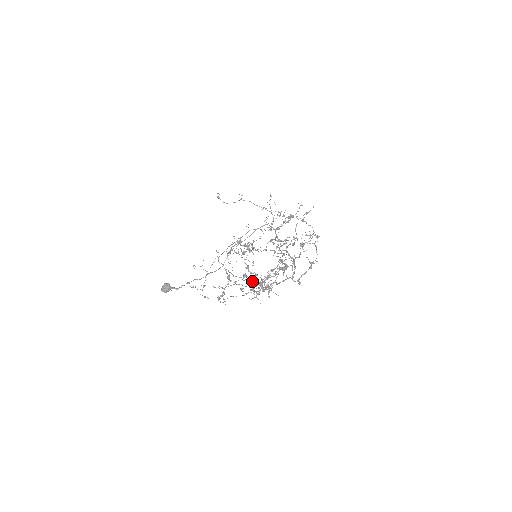
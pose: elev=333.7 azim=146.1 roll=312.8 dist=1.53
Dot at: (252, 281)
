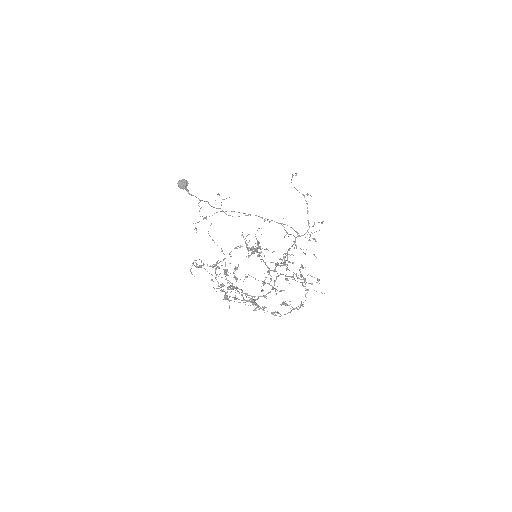
Dot at: (223, 291)
